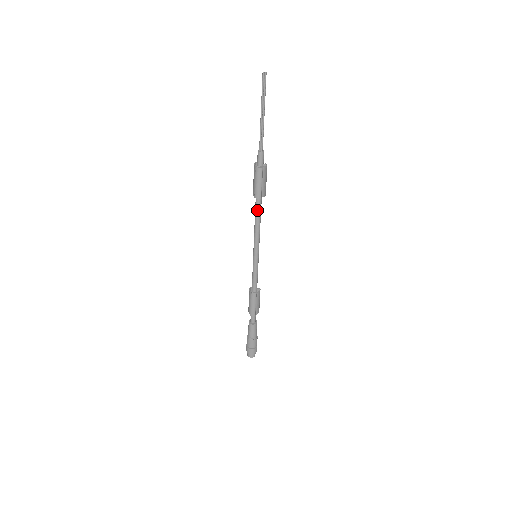
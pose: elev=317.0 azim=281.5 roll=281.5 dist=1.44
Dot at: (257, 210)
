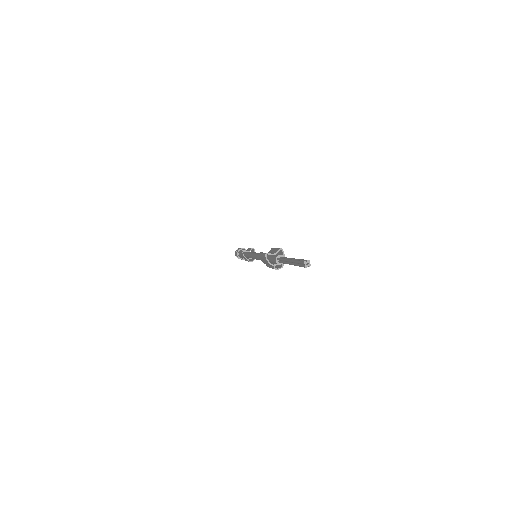
Dot at: occluded
